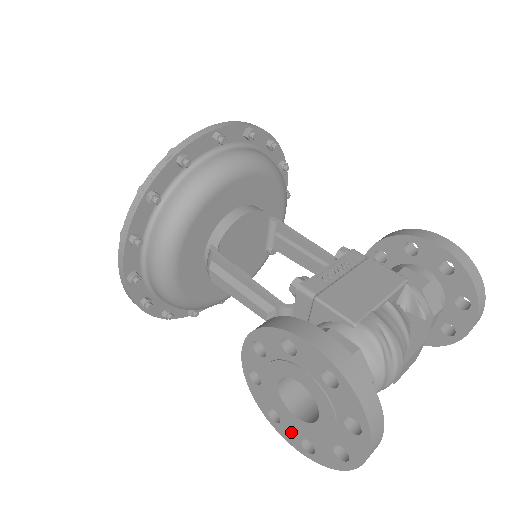
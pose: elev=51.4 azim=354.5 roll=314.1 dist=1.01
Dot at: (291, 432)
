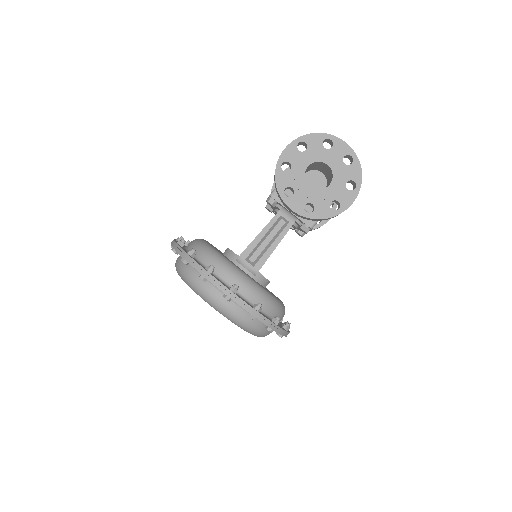
Dot at: (344, 195)
